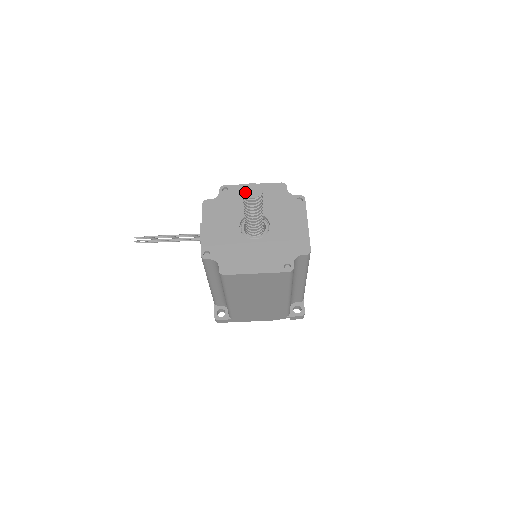
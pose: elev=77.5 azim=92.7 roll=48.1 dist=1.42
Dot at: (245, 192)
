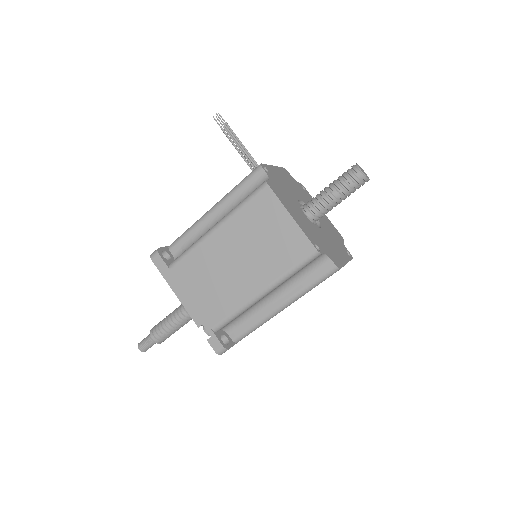
Dot at: (358, 165)
